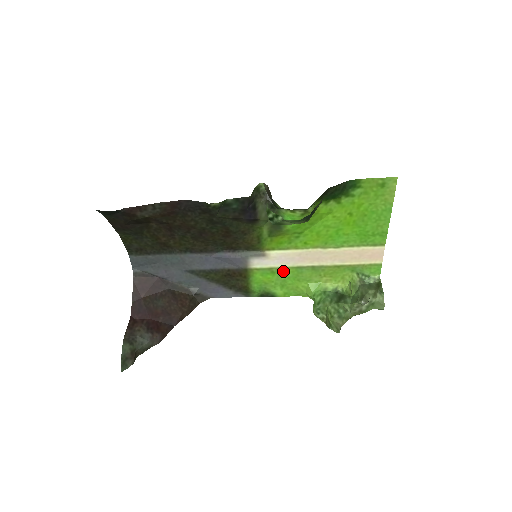
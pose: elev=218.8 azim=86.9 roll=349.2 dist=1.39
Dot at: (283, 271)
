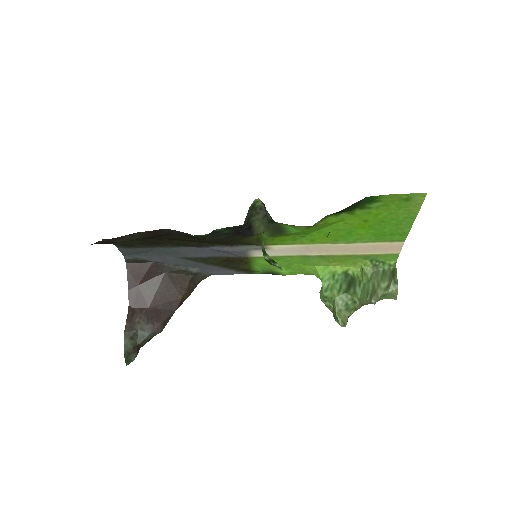
Dot at: (288, 258)
